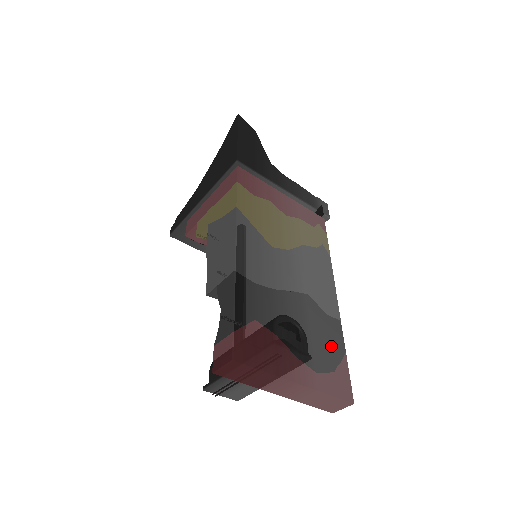
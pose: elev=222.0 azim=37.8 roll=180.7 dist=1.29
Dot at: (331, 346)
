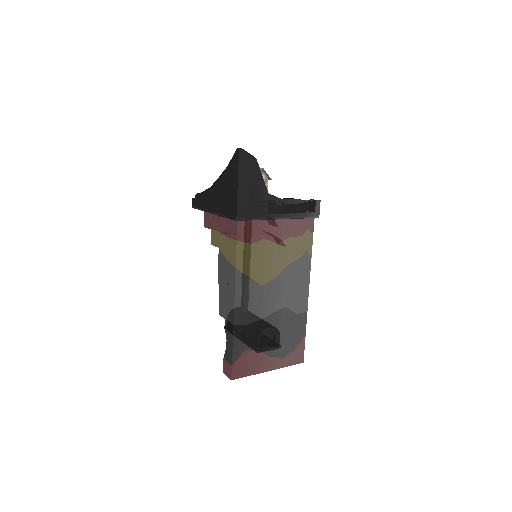
Dot at: (296, 335)
